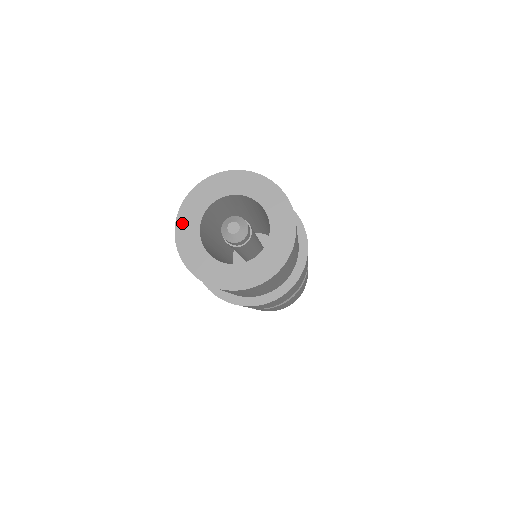
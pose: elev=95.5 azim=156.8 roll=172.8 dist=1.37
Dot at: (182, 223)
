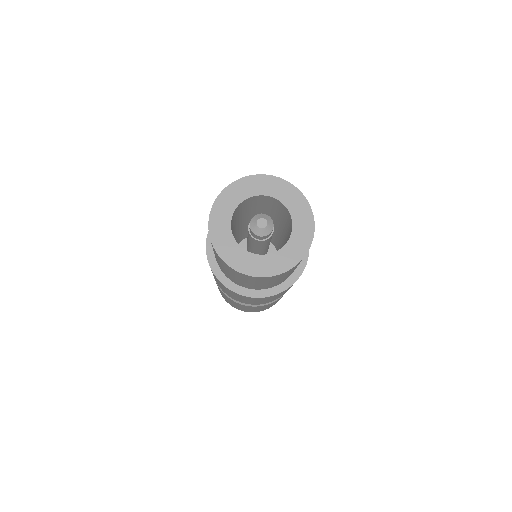
Dot at: (214, 225)
